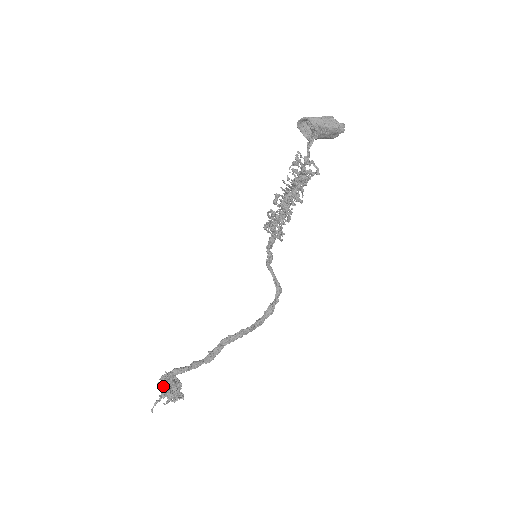
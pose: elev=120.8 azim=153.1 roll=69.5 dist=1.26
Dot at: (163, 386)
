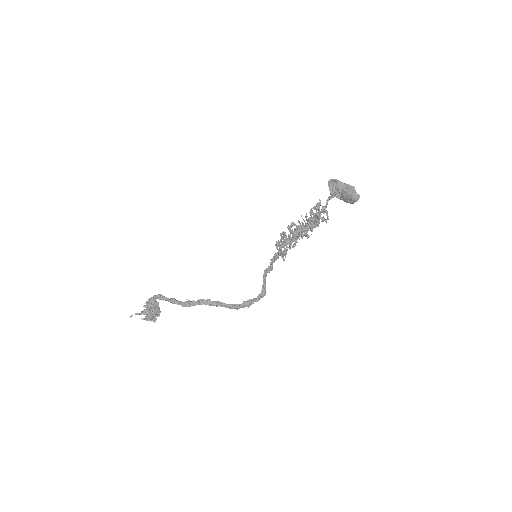
Dot at: (147, 304)
